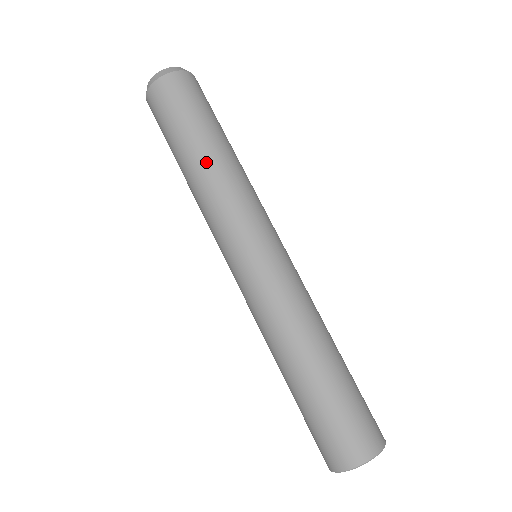
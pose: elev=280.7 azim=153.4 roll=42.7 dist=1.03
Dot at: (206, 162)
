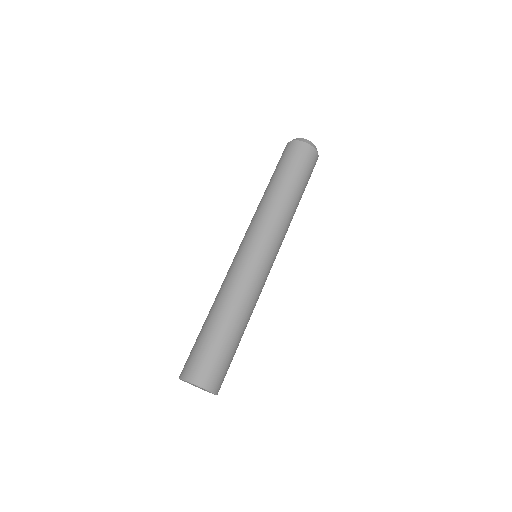
Dot at: (273, 192)
